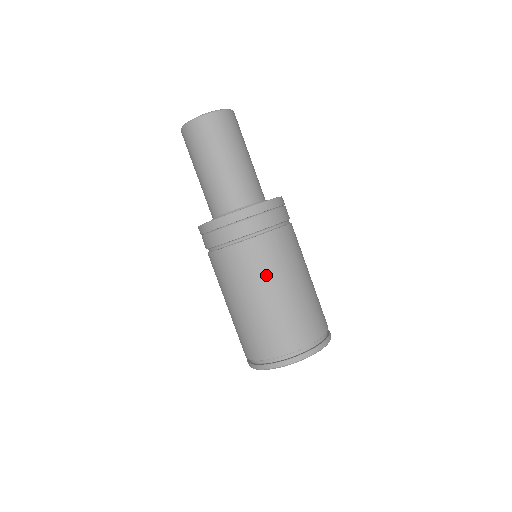
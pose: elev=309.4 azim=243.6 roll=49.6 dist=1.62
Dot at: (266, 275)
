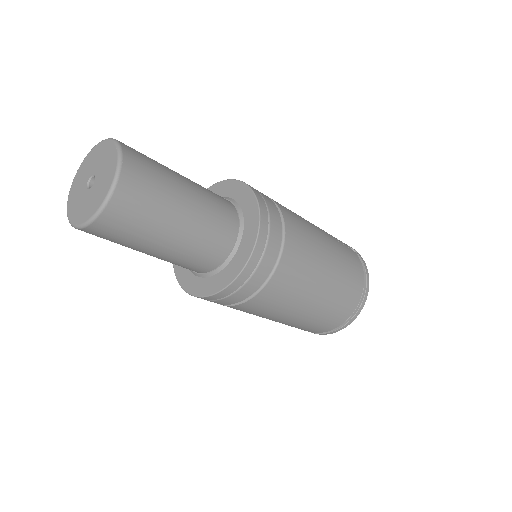
Dot at: (288, 306)
